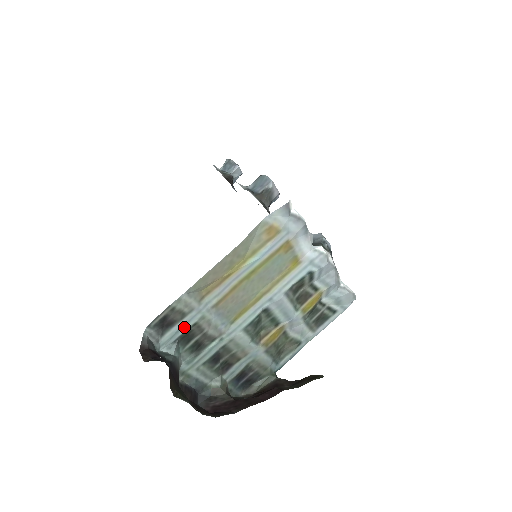
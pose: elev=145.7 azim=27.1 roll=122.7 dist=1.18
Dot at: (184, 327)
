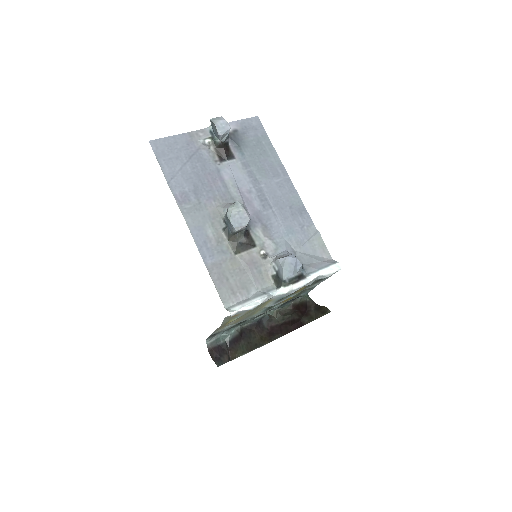
Dot at: (225, 330)
